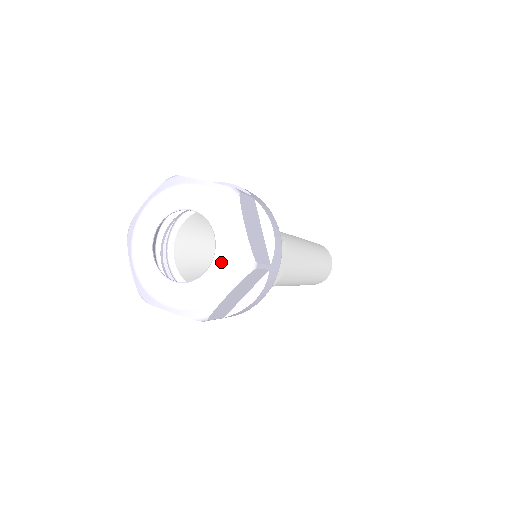
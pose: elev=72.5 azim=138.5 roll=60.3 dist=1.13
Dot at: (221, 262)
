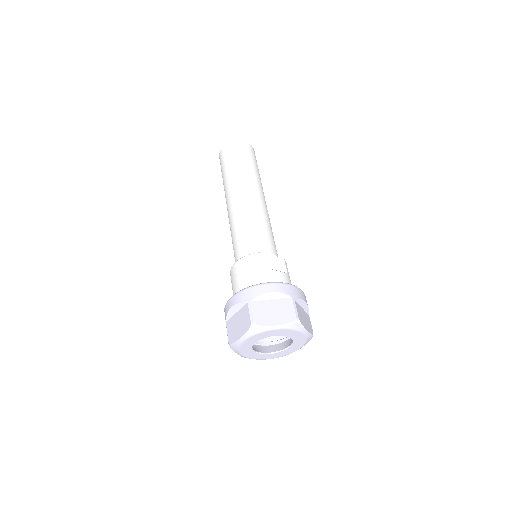
Dot at: (297, 344)
